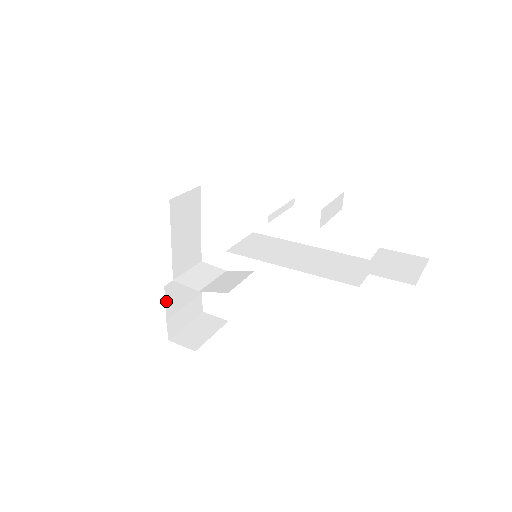
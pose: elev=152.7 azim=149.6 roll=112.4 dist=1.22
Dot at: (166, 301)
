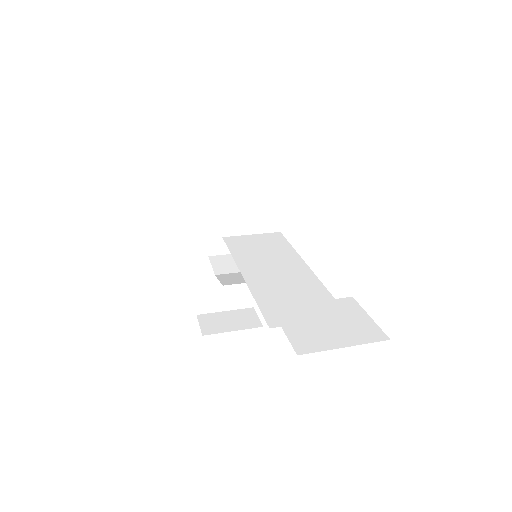
Dot at: (197, 274)
